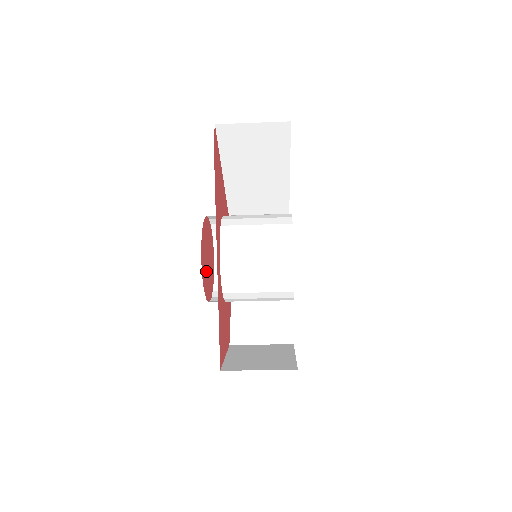
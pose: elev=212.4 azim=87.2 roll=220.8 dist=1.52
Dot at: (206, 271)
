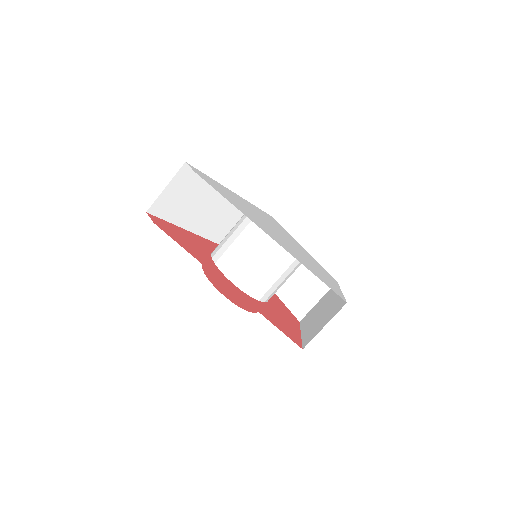
Dot at: (236, 297)
